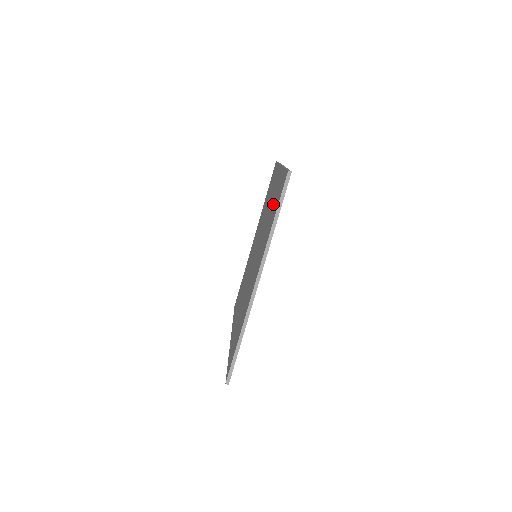
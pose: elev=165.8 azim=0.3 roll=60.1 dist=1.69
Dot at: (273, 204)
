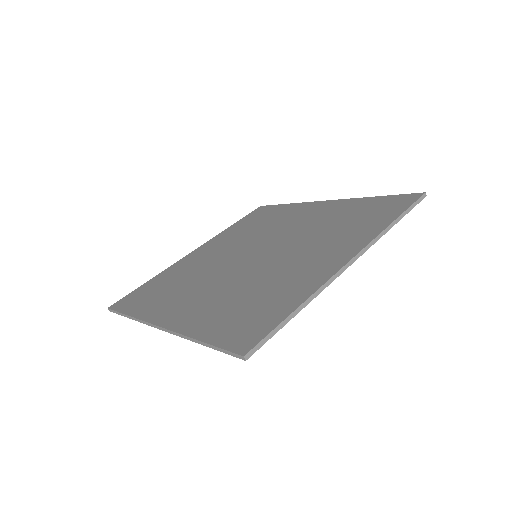
Dot at: (262, 298)
